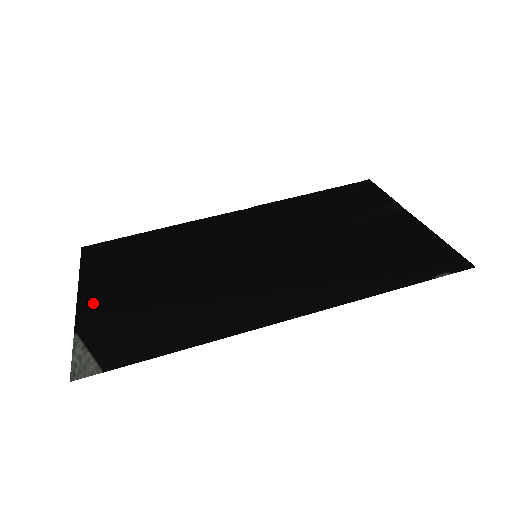
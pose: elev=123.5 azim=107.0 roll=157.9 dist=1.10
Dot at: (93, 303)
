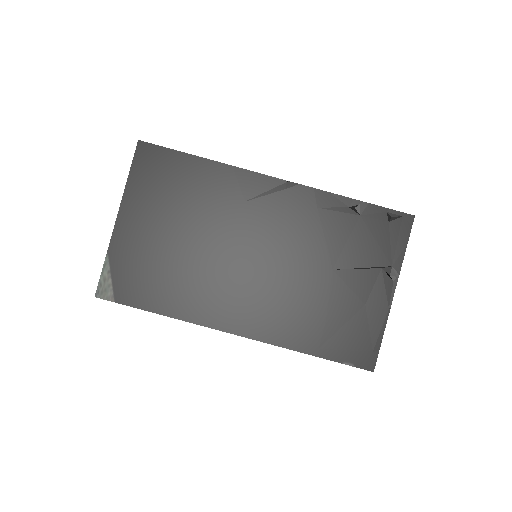
Dot at: (127, 229)
